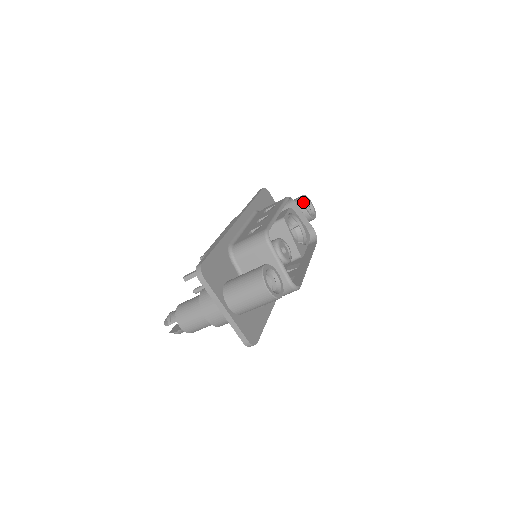
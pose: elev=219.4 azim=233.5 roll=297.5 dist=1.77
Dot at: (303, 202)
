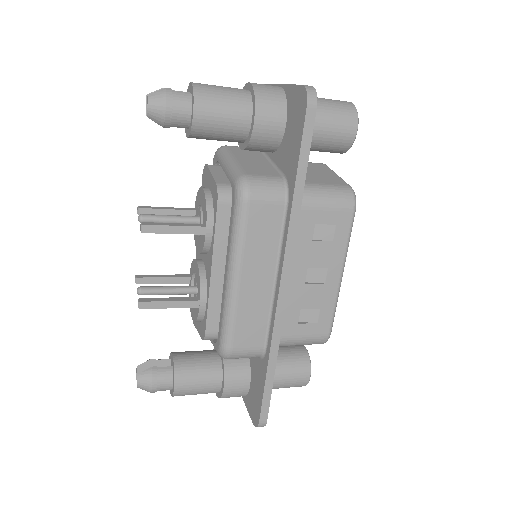
Dot at: occluded
